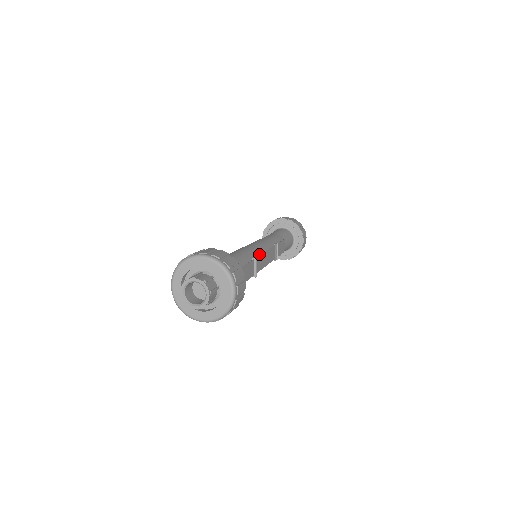
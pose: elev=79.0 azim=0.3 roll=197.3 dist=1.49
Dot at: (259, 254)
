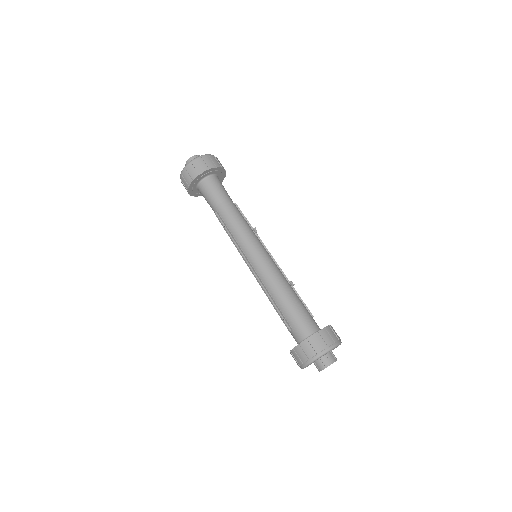
Dot at: (279, 268)
